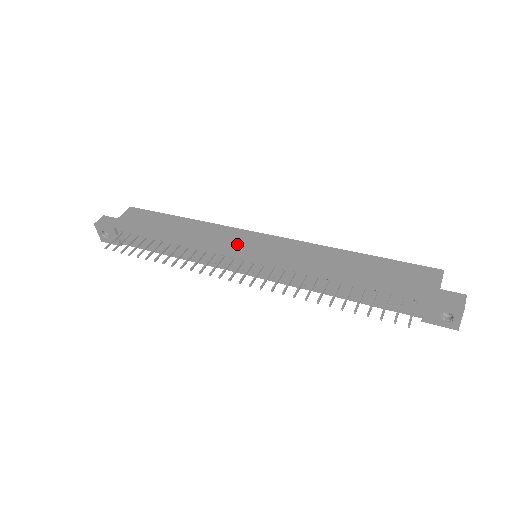
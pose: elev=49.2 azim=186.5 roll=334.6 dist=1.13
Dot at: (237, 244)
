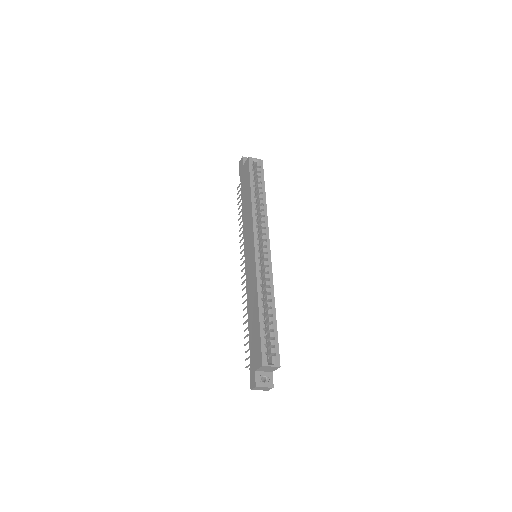
Dot at: (247, 245)
